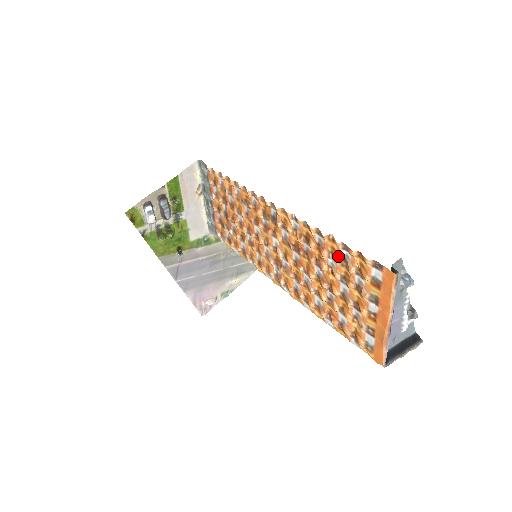
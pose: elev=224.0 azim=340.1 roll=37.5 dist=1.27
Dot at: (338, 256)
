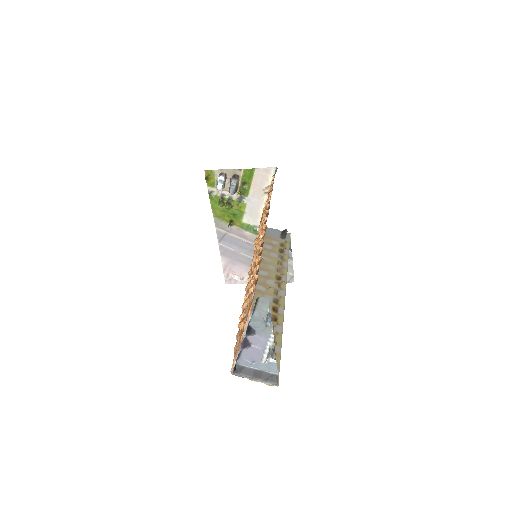
Dot at: occluded
